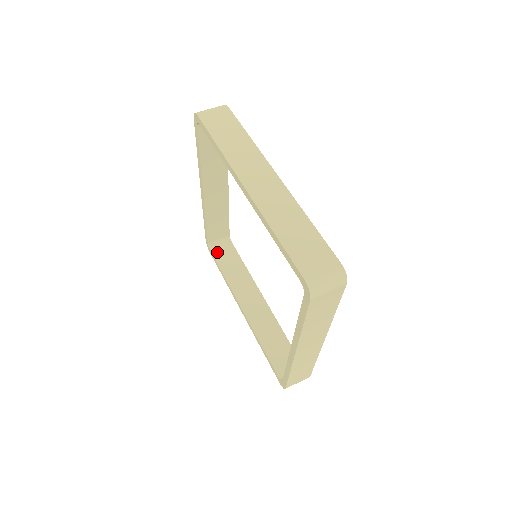
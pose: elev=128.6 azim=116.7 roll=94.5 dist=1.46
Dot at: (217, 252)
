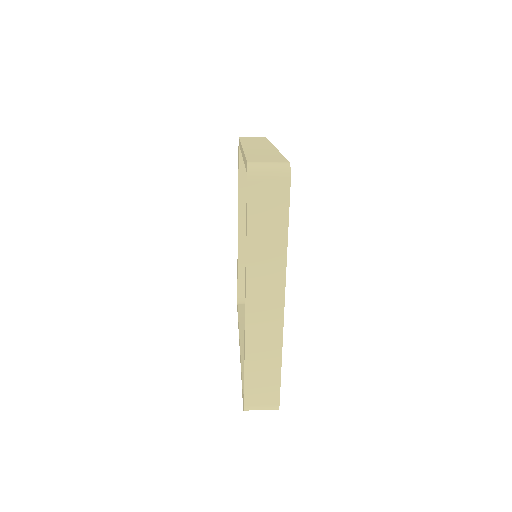
Dot at: (243, 306)
